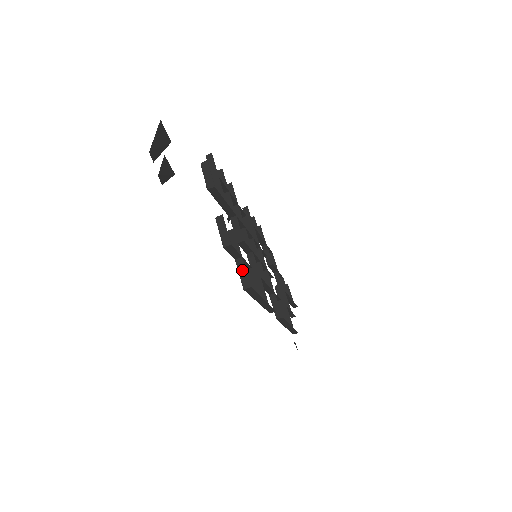
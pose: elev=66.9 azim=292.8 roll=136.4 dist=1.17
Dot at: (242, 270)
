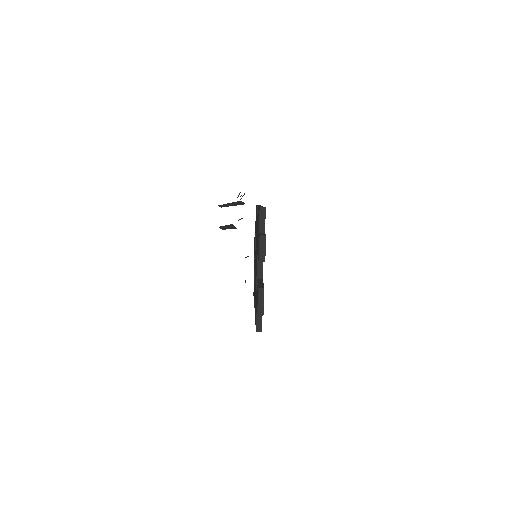
Dot at: (259, 318)
